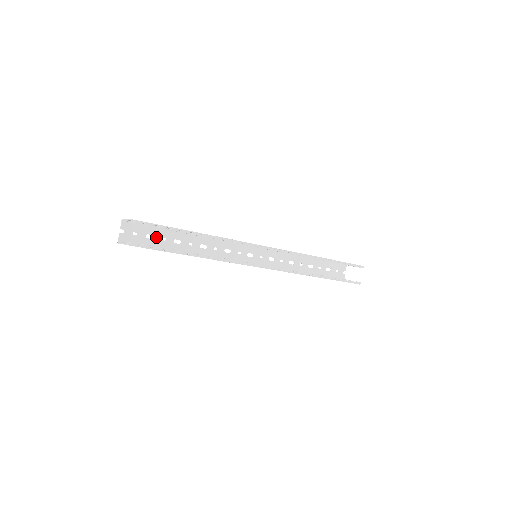
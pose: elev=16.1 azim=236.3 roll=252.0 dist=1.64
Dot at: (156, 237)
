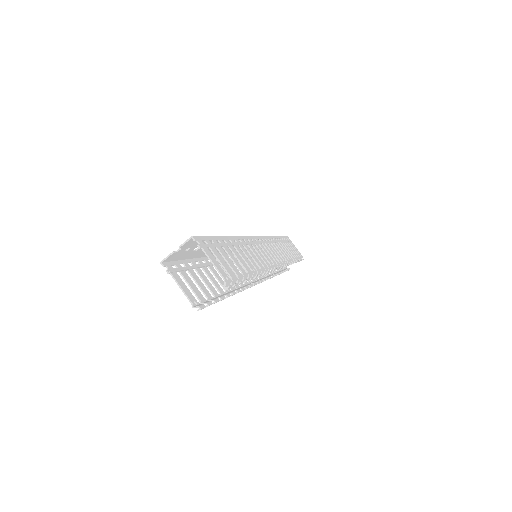
Dot at: occluded
